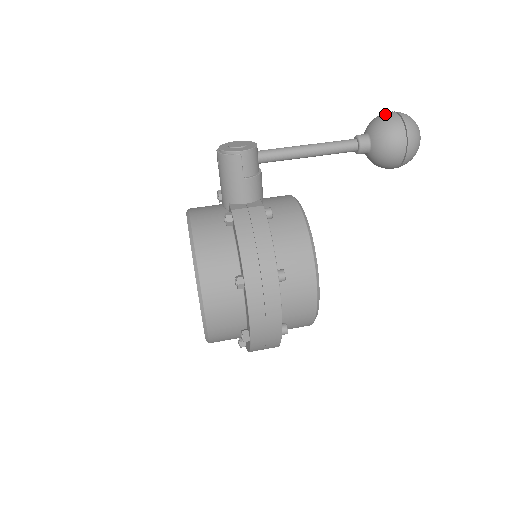
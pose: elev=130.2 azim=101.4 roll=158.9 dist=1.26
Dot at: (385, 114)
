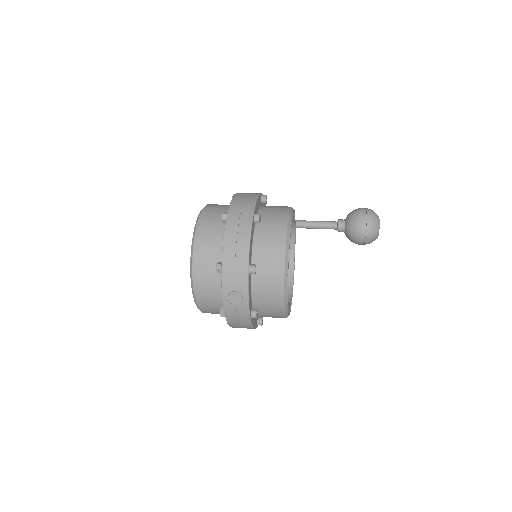
Dot at: occluded
